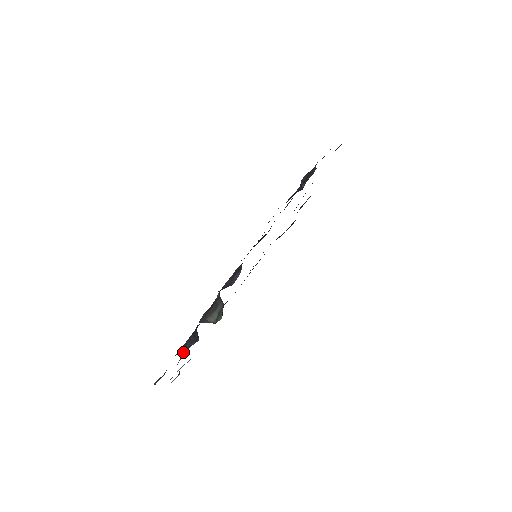
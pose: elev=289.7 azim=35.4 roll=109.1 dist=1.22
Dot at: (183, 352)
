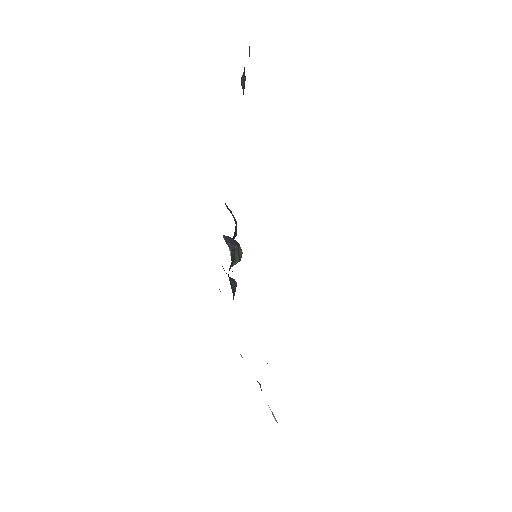
Dot at: occluded
